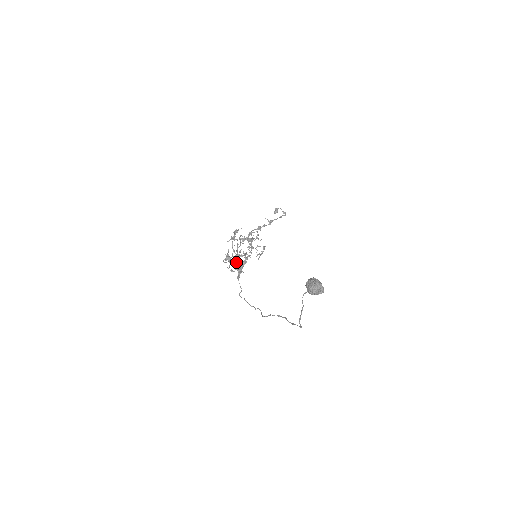
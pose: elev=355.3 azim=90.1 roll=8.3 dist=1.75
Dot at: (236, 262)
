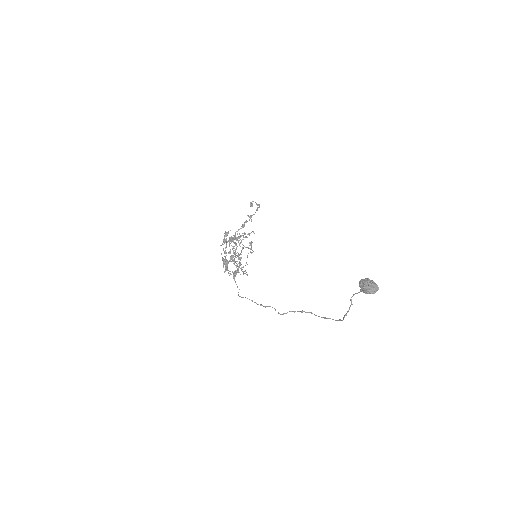
Dot at: occluded
